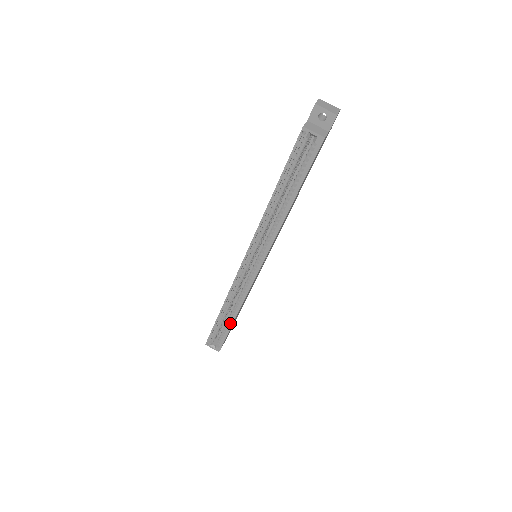
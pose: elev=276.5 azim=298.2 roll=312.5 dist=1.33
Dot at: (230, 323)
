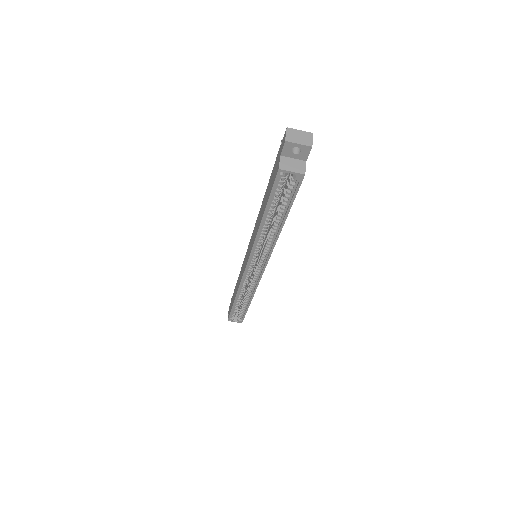
Dot at: (246, 305)
